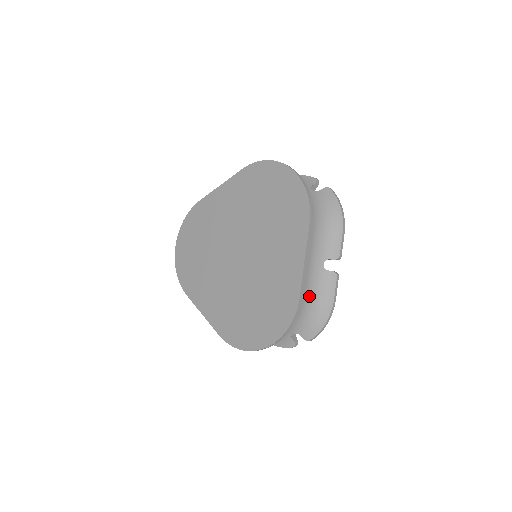
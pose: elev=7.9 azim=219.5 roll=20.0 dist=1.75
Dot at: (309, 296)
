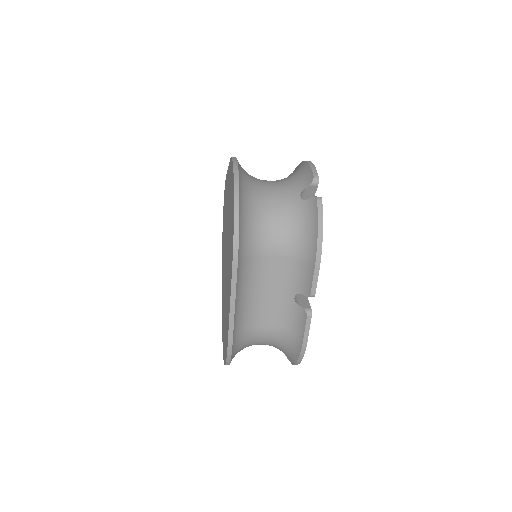
Dot at: (277, 327)
